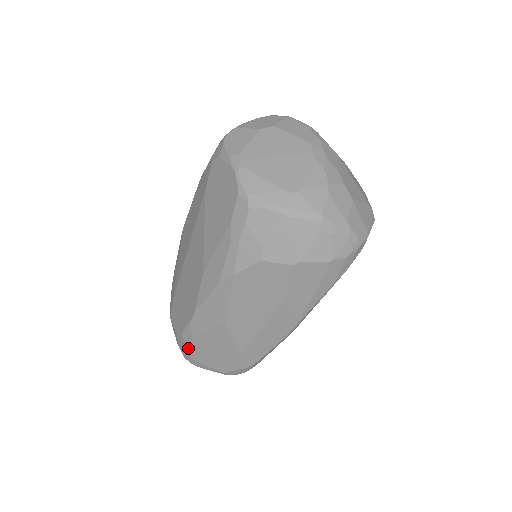
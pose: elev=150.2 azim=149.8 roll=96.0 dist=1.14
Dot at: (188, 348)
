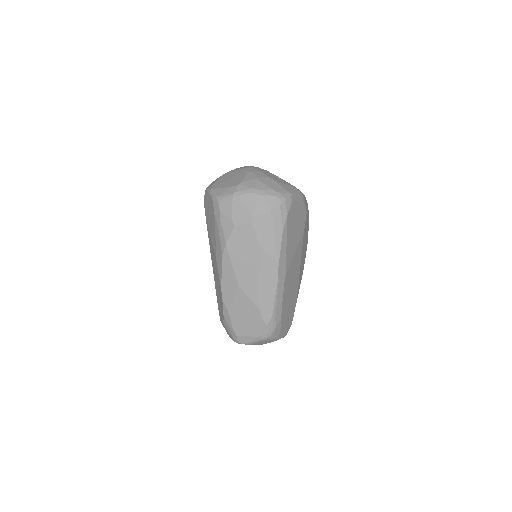
Dot at: (231, 326)
